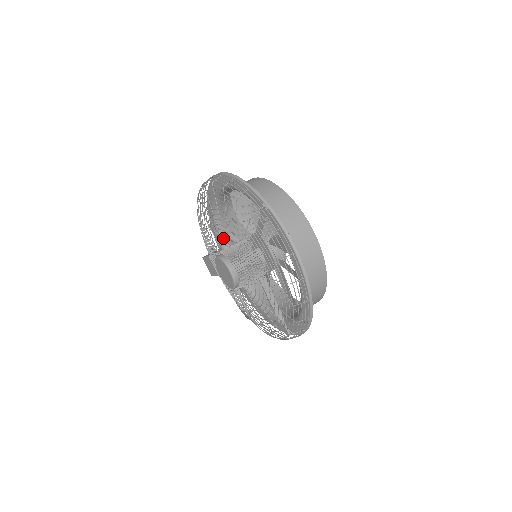
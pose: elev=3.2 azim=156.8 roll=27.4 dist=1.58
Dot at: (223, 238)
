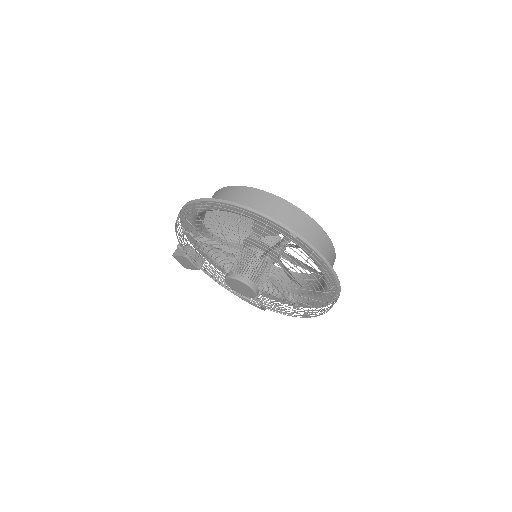
Dot at: (209, 244)
